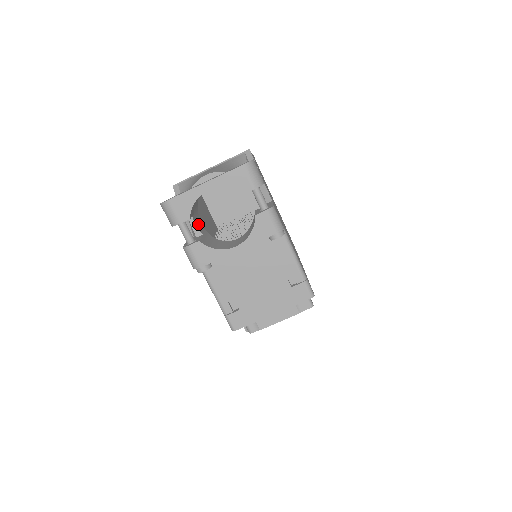
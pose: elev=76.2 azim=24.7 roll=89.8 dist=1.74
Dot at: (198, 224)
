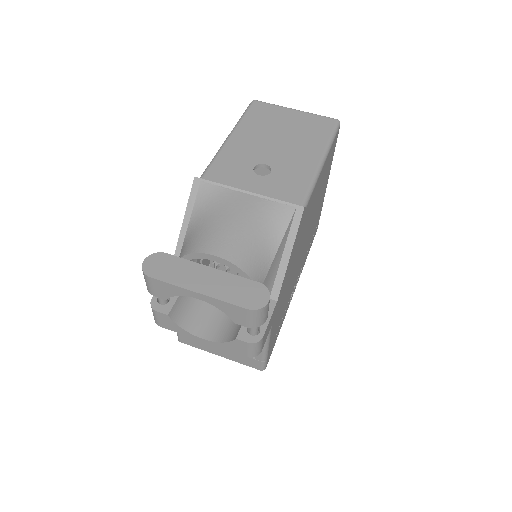
Dot at: occluded
